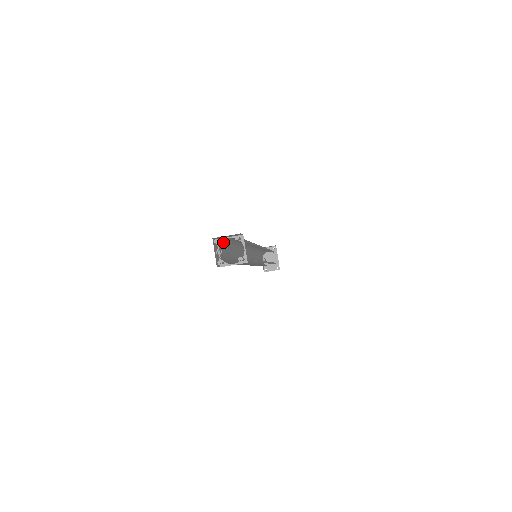
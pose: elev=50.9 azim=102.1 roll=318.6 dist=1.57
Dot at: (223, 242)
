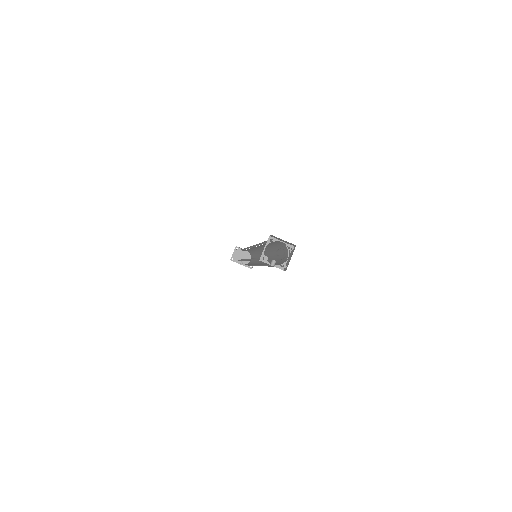
Dot at: (263, 257)
